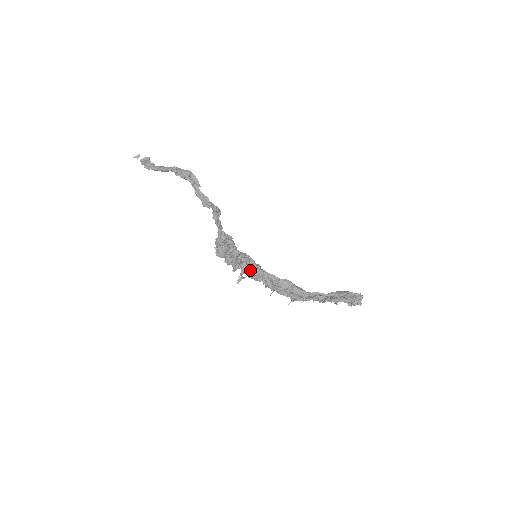
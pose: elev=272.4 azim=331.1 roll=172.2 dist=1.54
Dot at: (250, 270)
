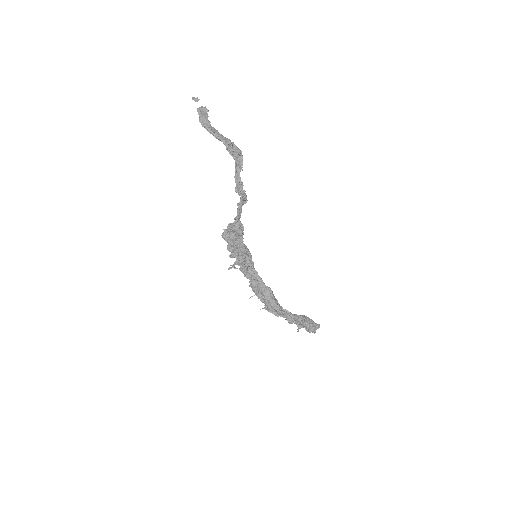
Dot at: (244, 265)
